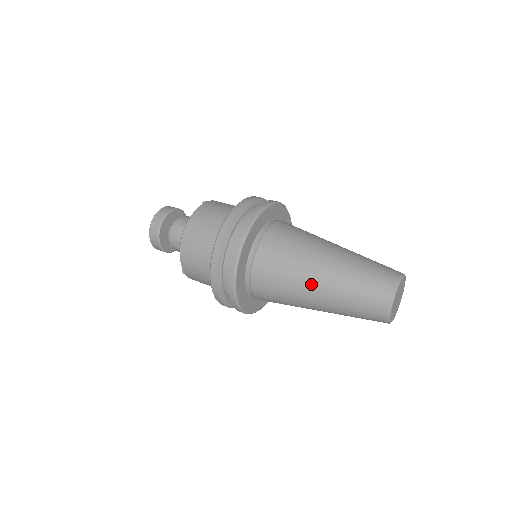
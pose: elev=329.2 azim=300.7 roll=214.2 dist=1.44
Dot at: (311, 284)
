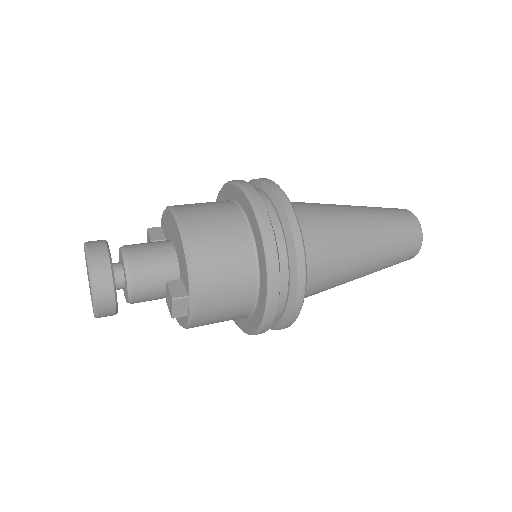
Dot at: (354, 218)
